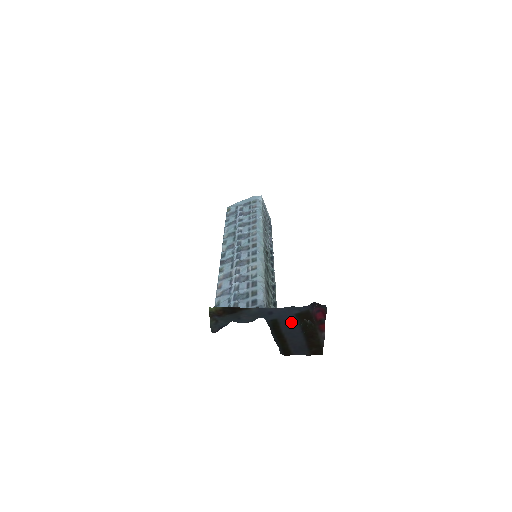
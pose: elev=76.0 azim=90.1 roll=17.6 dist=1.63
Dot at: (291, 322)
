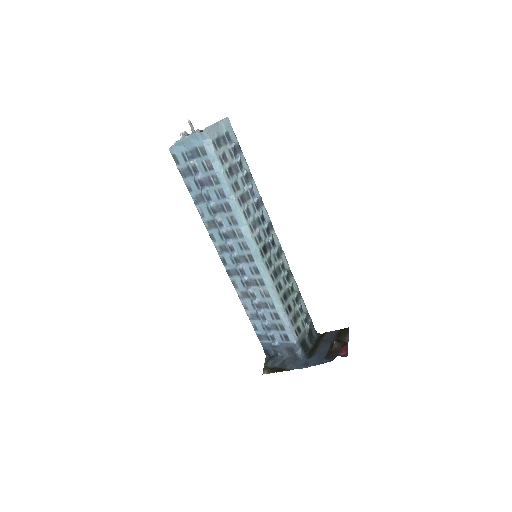
Dot at: (322, 355)
